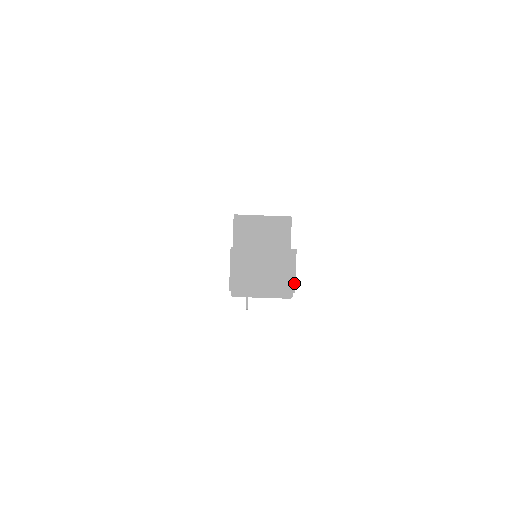
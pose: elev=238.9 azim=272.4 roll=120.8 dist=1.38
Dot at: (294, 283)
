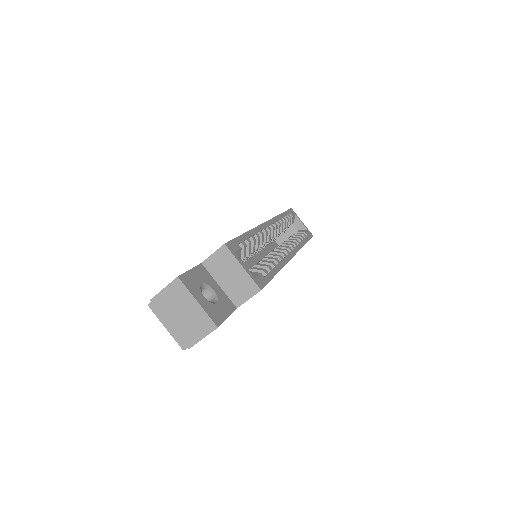
Dot at: (194, 344)
